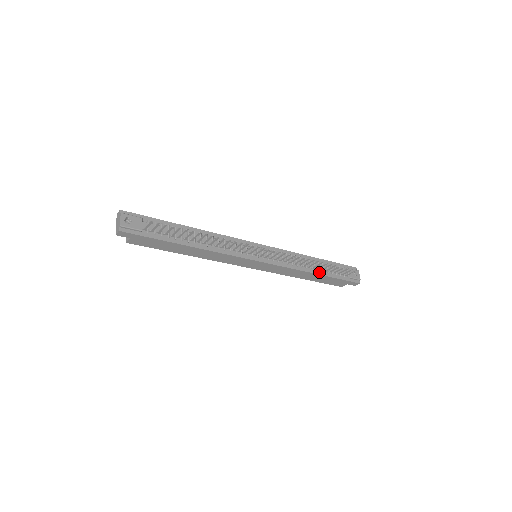
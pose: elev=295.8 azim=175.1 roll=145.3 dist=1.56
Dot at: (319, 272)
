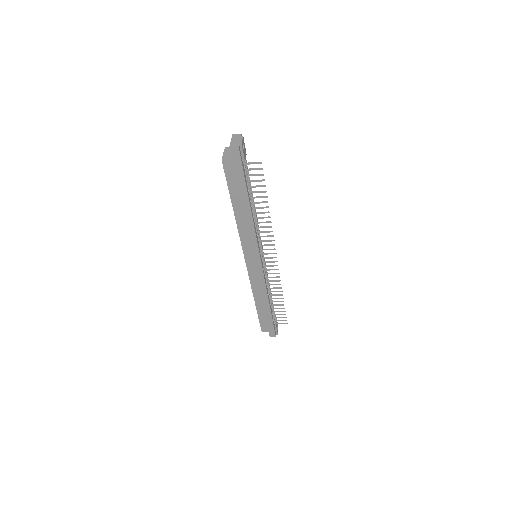
Dot at: (270, 305)
